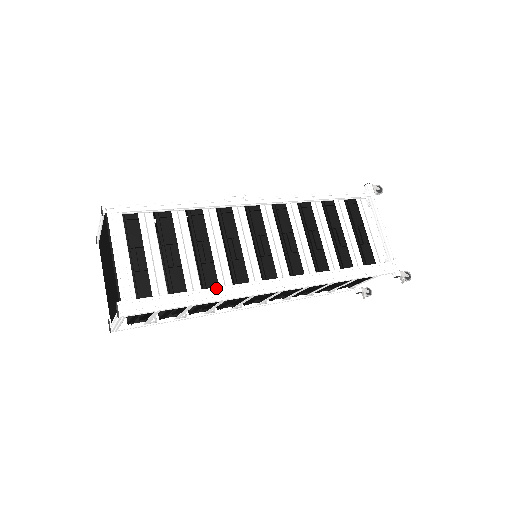
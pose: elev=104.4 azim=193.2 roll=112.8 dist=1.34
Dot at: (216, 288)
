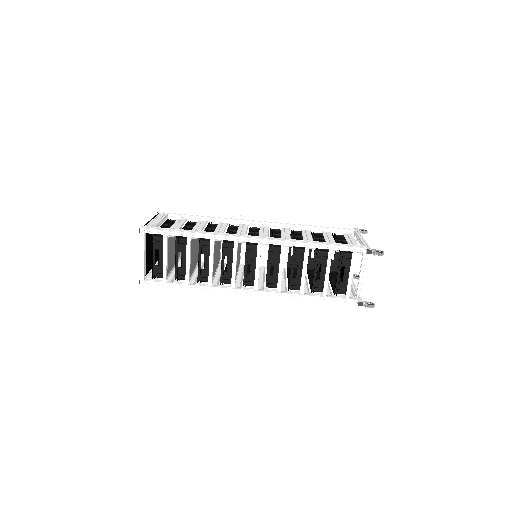
Dot at: (207, 232)
